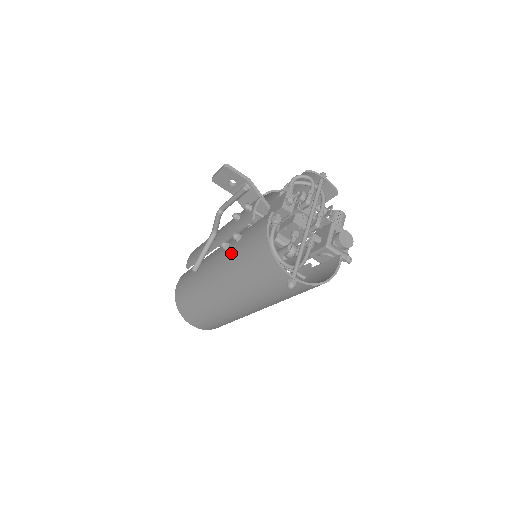
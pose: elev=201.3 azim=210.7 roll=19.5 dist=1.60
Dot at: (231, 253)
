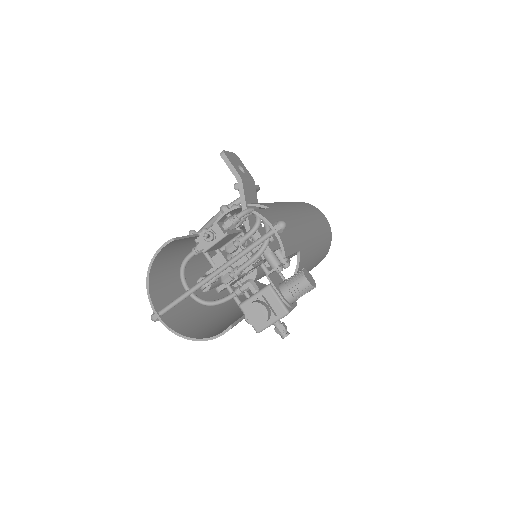
Dot at: occluded
